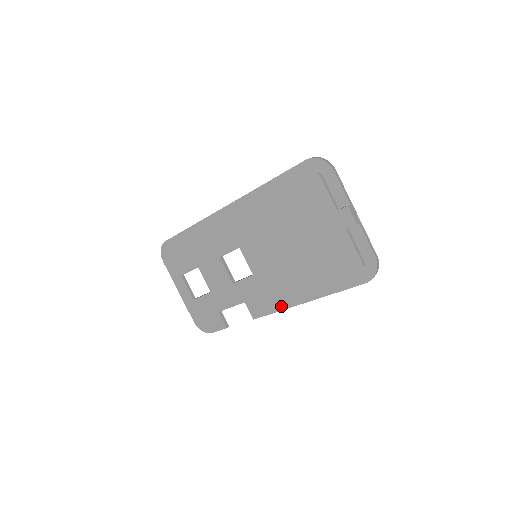
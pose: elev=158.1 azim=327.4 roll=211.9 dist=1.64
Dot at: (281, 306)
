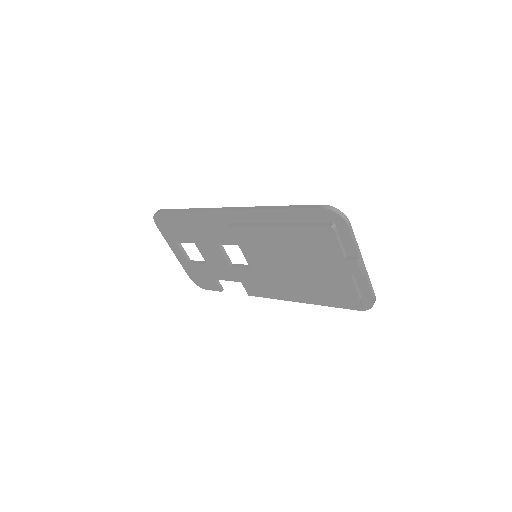
Dot at: (276, 297)
